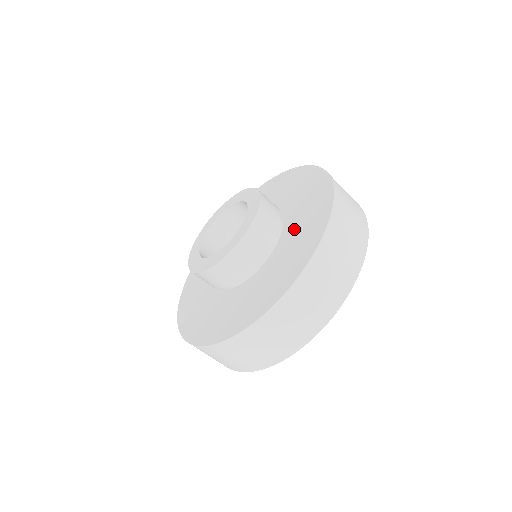
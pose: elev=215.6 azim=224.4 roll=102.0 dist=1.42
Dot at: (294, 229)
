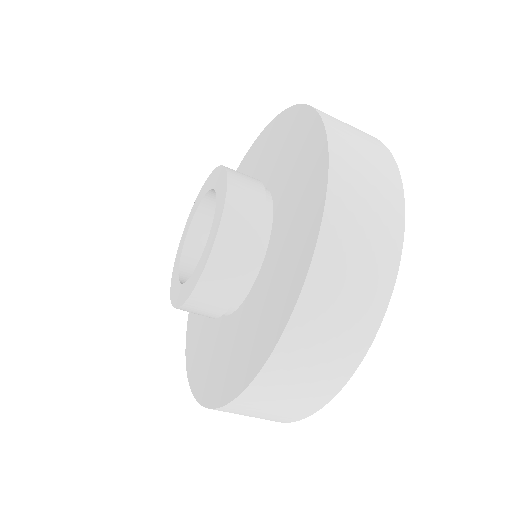
Dot at: (253, 310)
